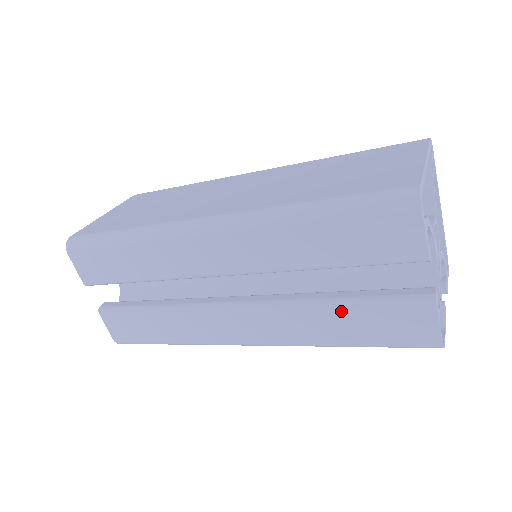
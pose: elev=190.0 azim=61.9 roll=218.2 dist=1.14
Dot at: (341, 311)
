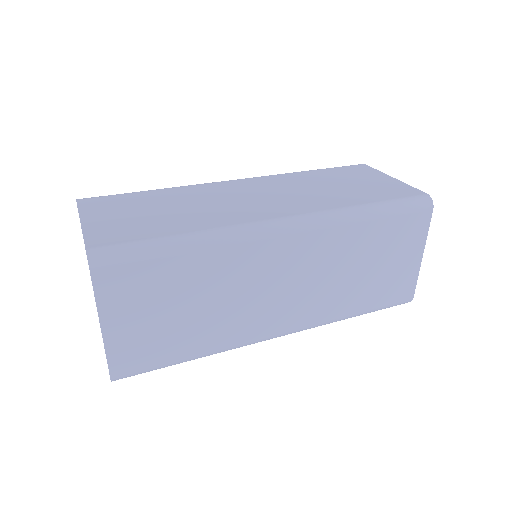
Dot at: occluded
